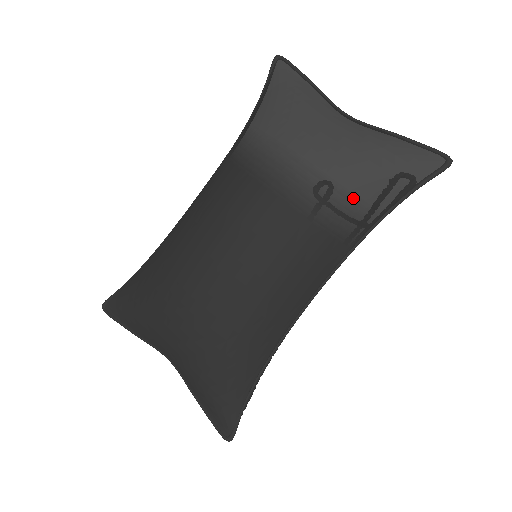
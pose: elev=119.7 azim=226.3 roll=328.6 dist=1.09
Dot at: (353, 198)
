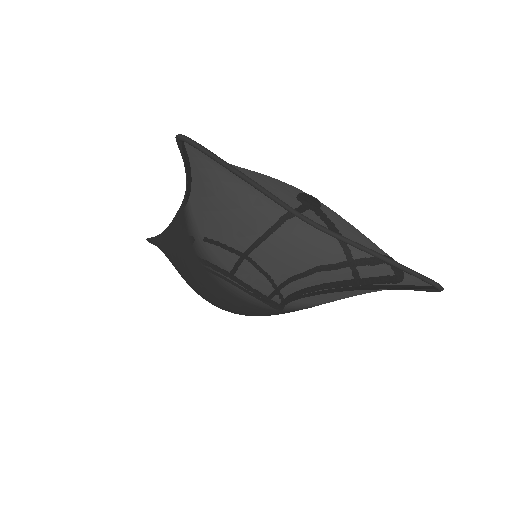
Dot at: (329, 302)
